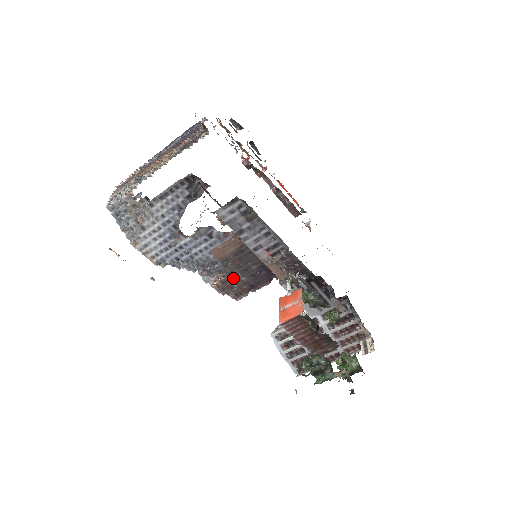
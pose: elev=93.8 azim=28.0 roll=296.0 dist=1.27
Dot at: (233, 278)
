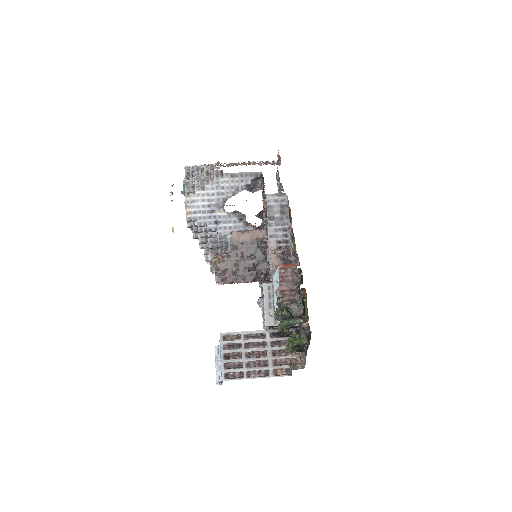
Dot at: (231, 262)
